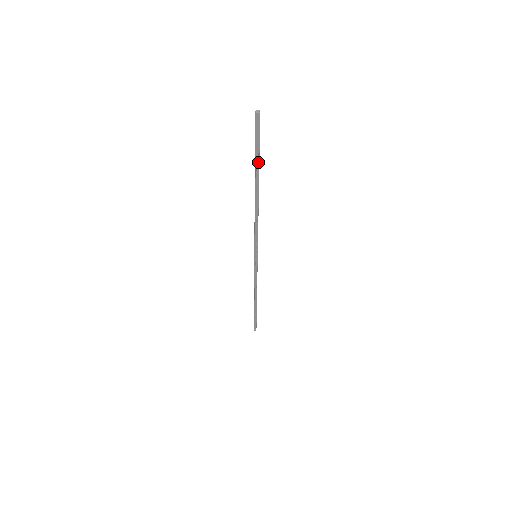
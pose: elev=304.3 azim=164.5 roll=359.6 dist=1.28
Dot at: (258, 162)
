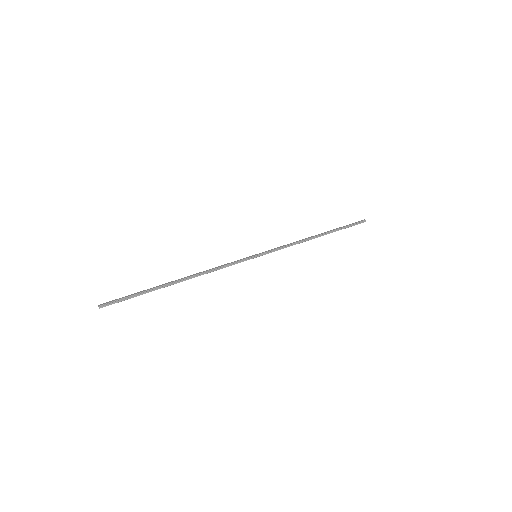
Dot at: (147, 292)
